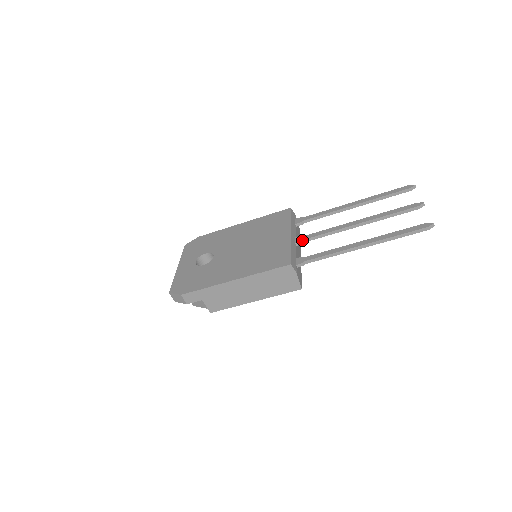
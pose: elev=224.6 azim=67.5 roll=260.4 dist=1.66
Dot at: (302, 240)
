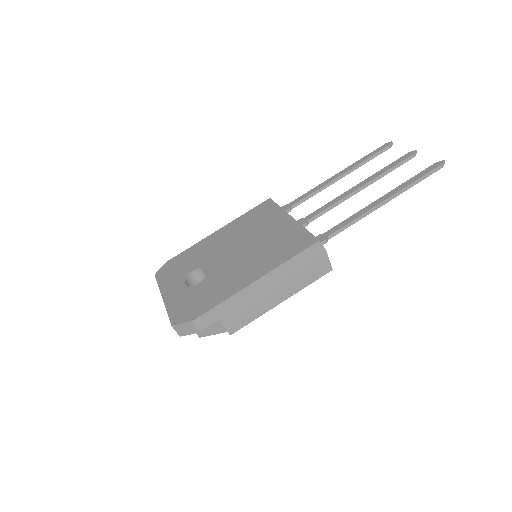
Dot at: (306, 221)
